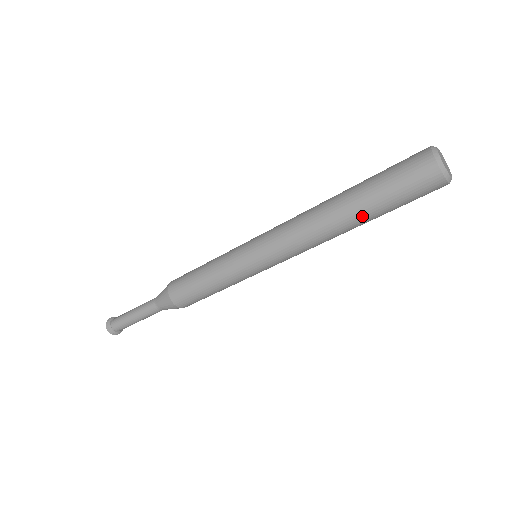
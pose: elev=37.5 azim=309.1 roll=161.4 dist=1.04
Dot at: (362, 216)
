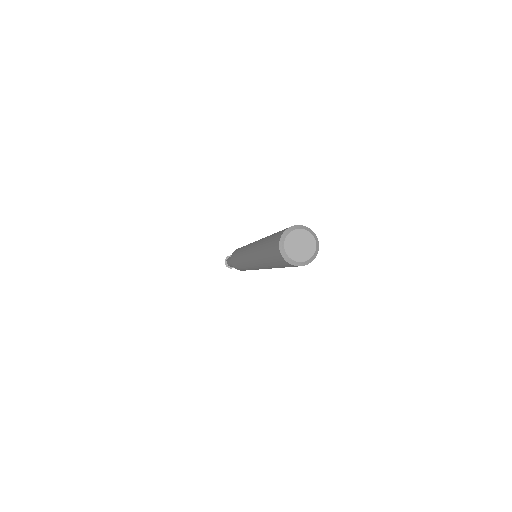
Dot at: occluded
